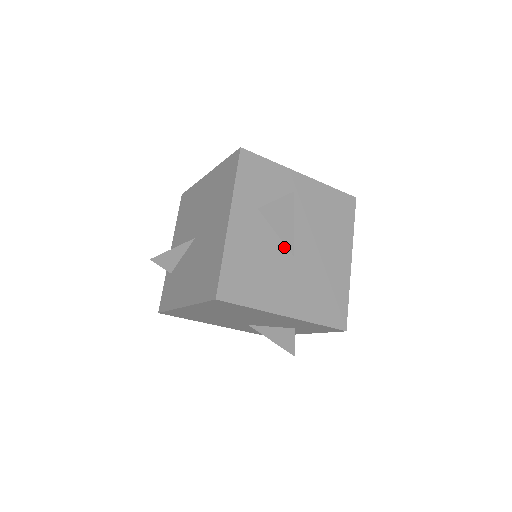
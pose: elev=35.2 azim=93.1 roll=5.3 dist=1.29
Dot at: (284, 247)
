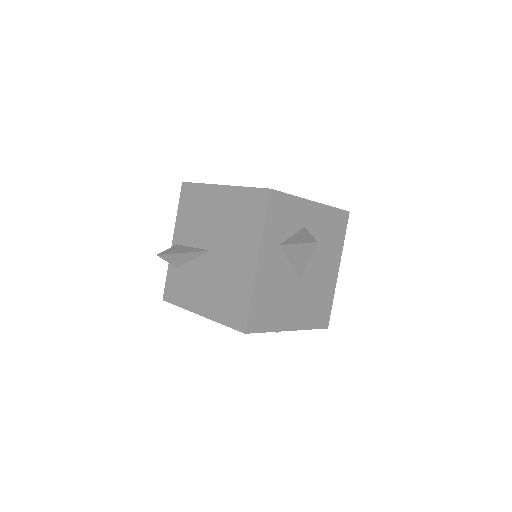
Dot at: (295, 274)
